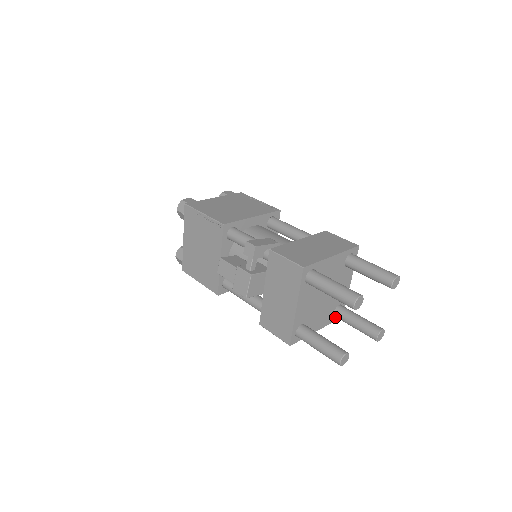
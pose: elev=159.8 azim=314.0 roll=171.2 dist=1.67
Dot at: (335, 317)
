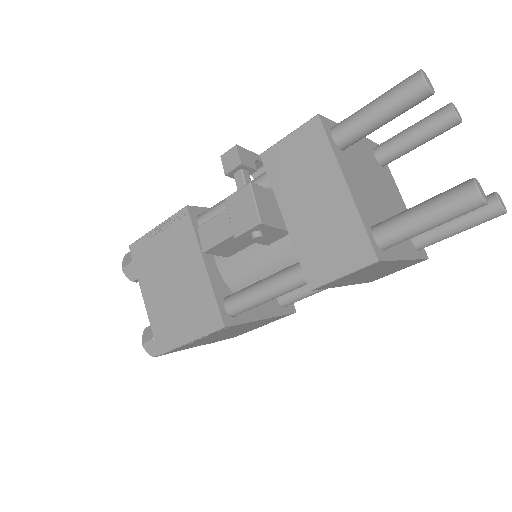
Dot at: (418, 252)
